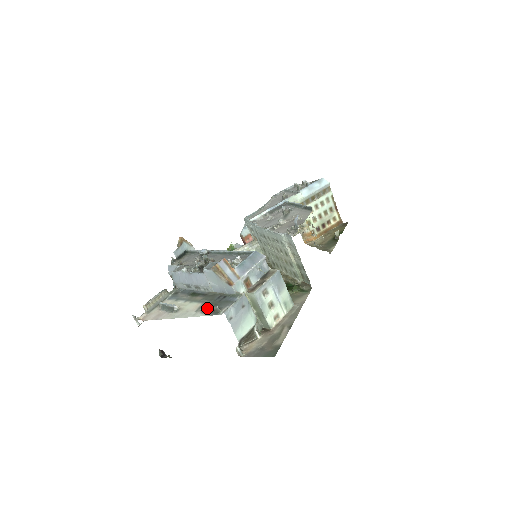
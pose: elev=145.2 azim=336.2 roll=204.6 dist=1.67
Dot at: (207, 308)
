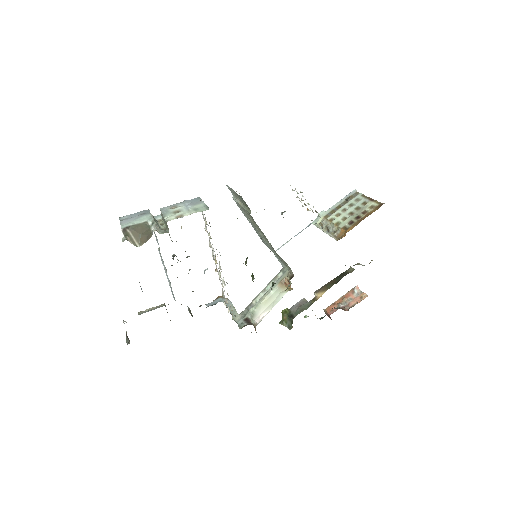
Dot at: occluded
